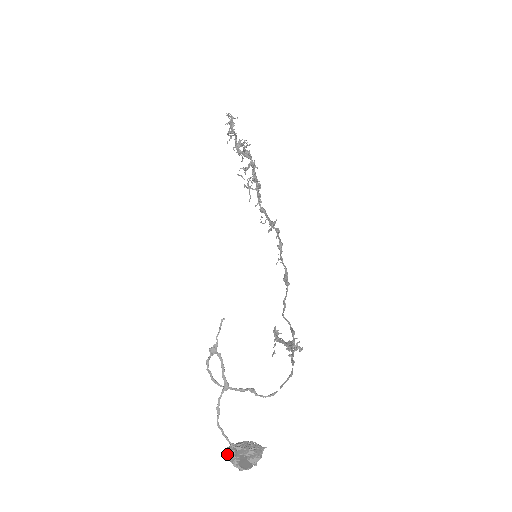
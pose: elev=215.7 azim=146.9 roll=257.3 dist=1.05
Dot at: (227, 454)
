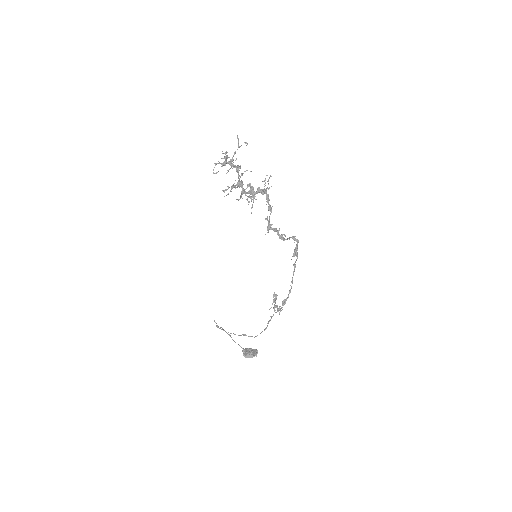
Dot at: (243, 351)
